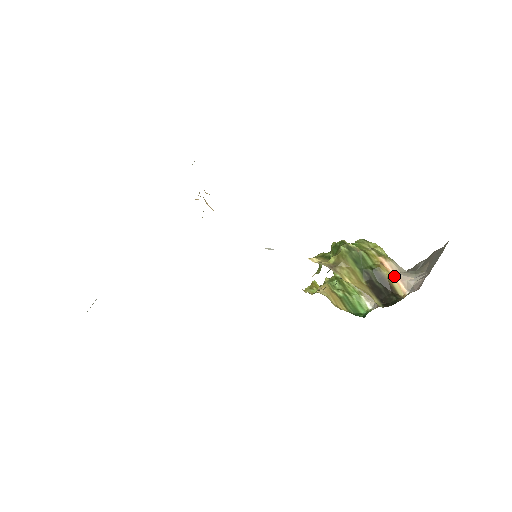
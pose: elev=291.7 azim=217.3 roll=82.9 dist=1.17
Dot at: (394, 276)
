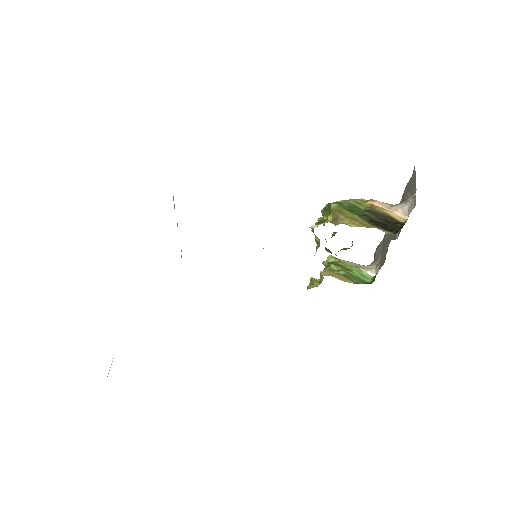
Dot at: (388, 210)
